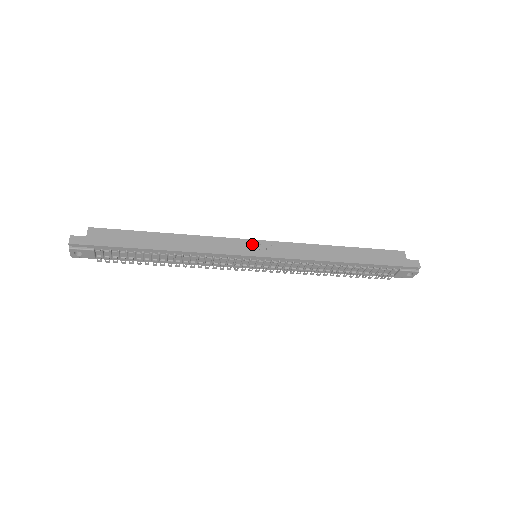
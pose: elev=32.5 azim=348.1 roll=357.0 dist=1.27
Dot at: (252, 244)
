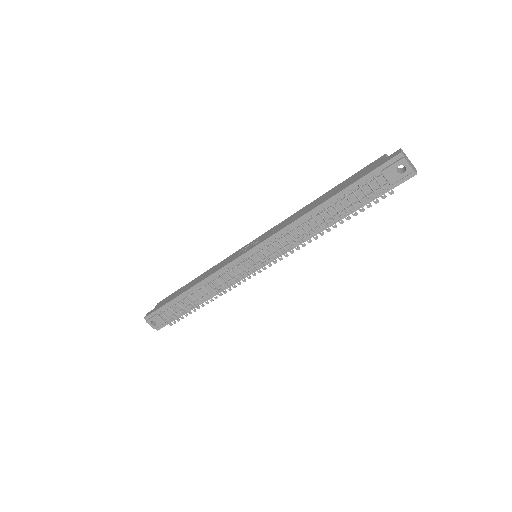
Dot at: (245, 247)
